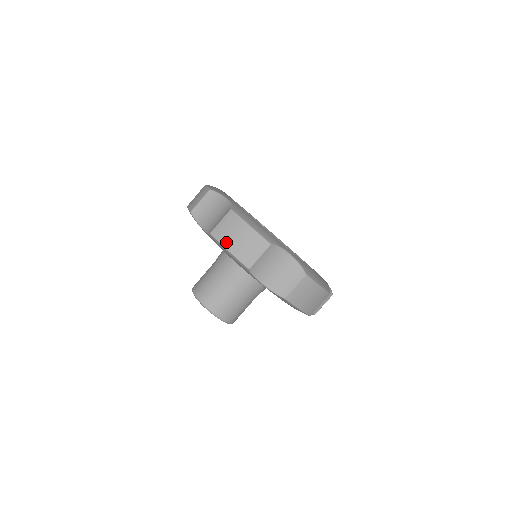
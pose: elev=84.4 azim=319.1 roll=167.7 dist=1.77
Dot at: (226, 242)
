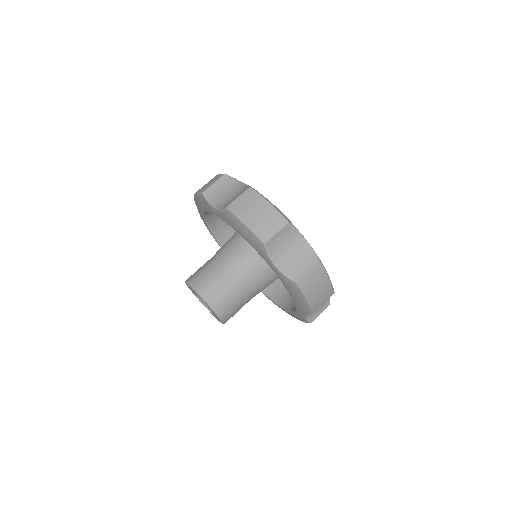
Dot at: occluded
